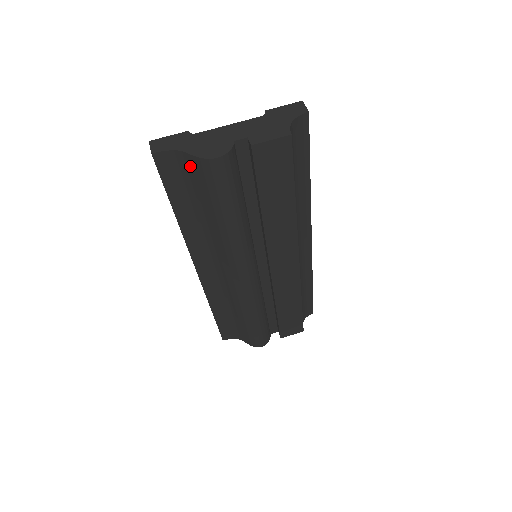
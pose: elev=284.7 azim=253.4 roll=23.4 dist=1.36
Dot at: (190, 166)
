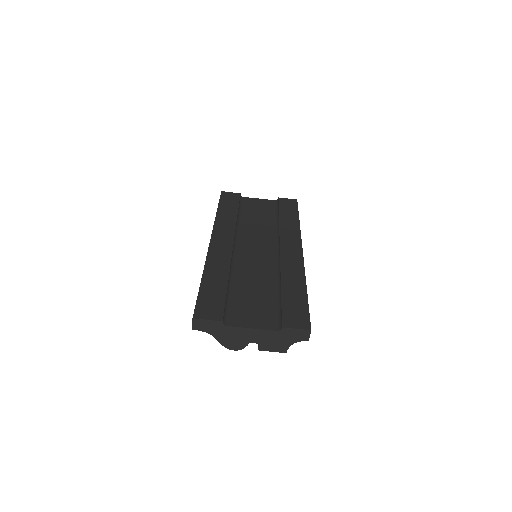
Dot at: occluded
